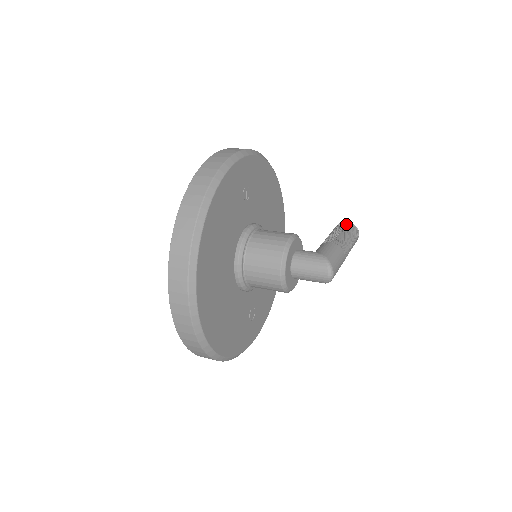
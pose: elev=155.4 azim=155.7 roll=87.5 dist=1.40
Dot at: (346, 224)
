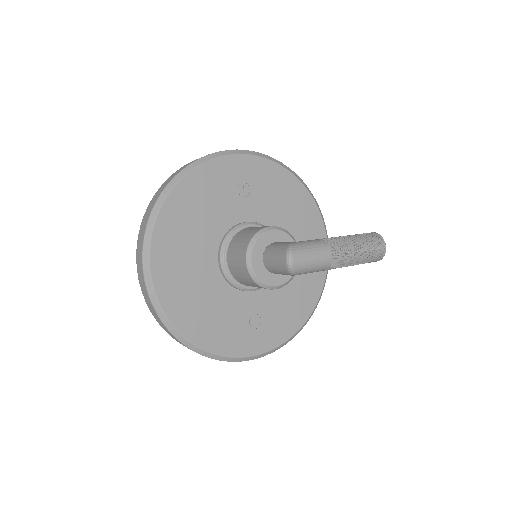
Dot at: (368, 233)
